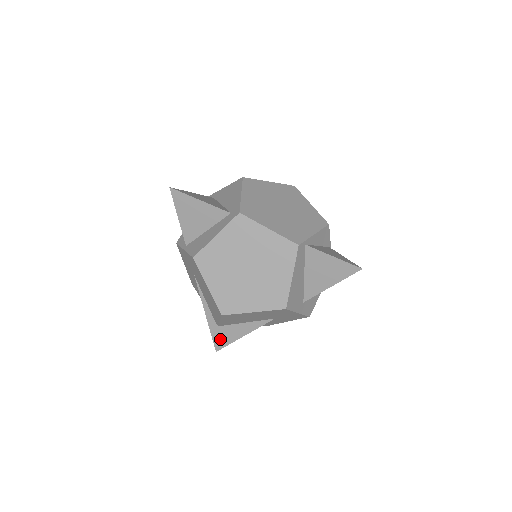
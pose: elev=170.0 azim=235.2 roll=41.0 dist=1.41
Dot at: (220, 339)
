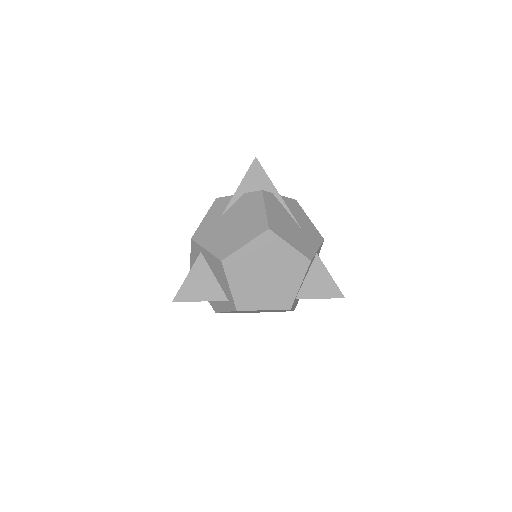
Dot at: occluded
